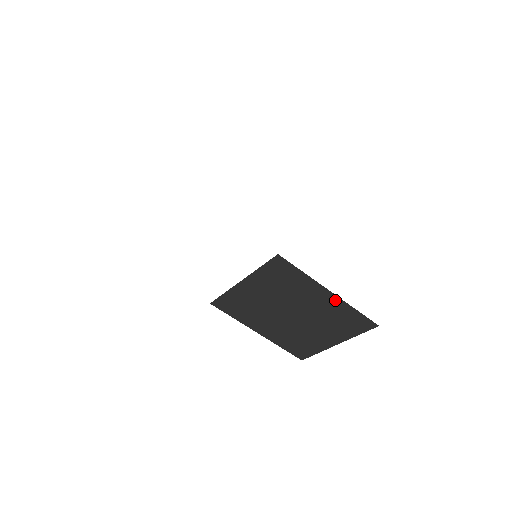
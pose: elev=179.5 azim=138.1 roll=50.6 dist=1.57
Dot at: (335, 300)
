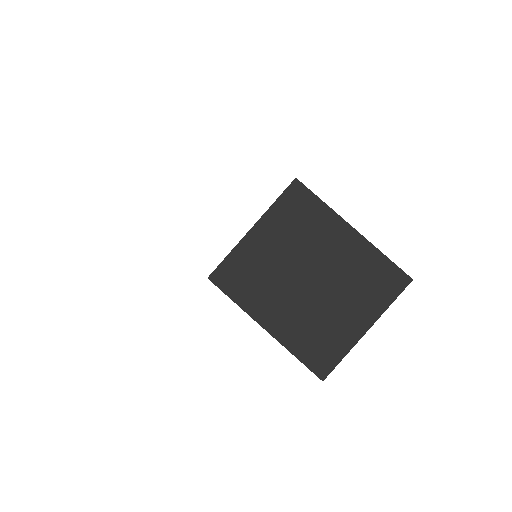
Dot at: (359, 242)
